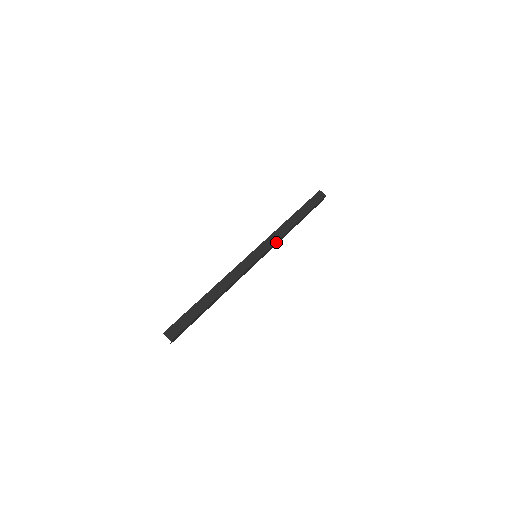
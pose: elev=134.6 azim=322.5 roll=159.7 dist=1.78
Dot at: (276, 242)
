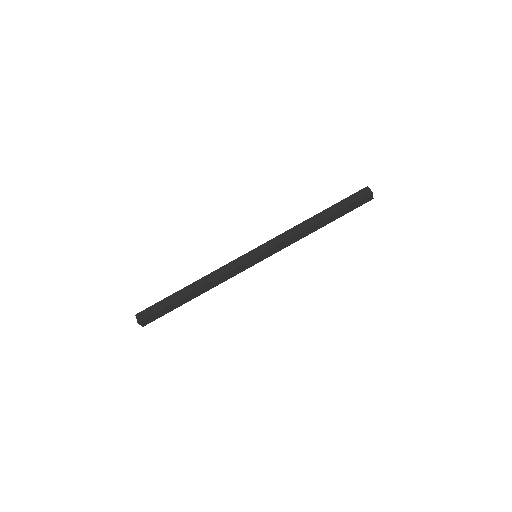
Dot at: (284, 247)
